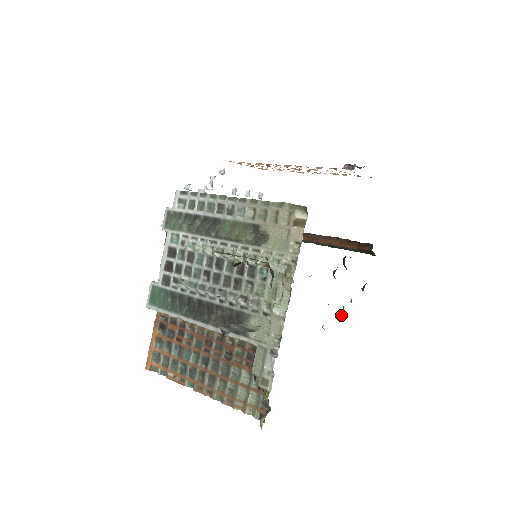
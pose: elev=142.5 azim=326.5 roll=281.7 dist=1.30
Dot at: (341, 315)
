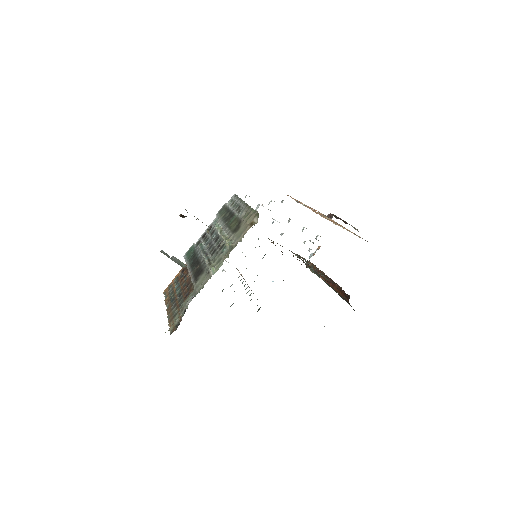
Dot at: occluded
